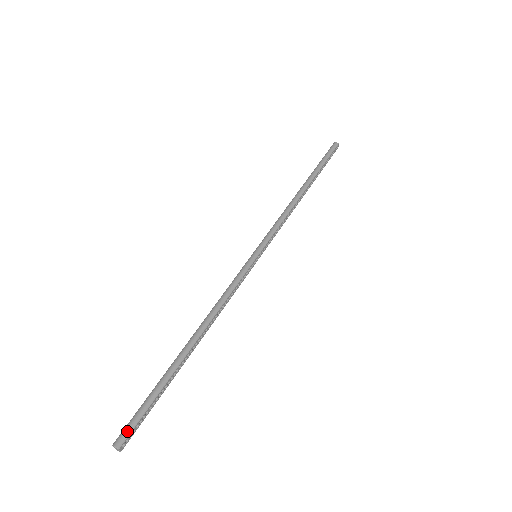
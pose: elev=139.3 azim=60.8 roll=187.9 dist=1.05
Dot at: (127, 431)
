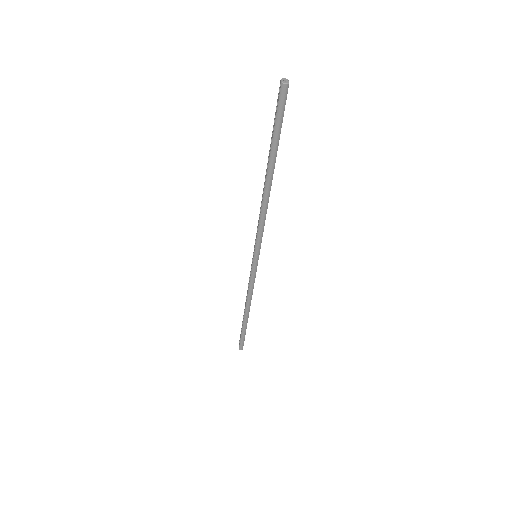
Dot at: occluded
